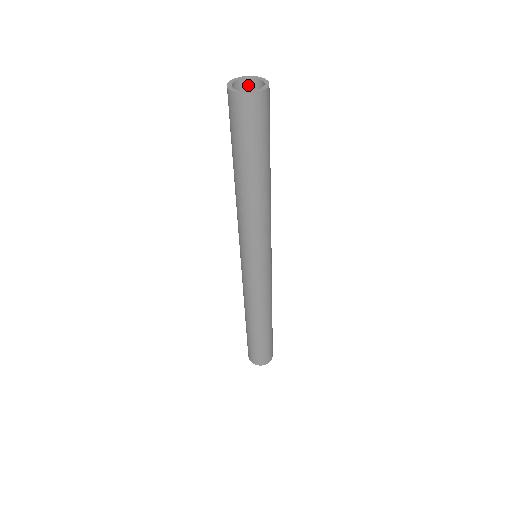
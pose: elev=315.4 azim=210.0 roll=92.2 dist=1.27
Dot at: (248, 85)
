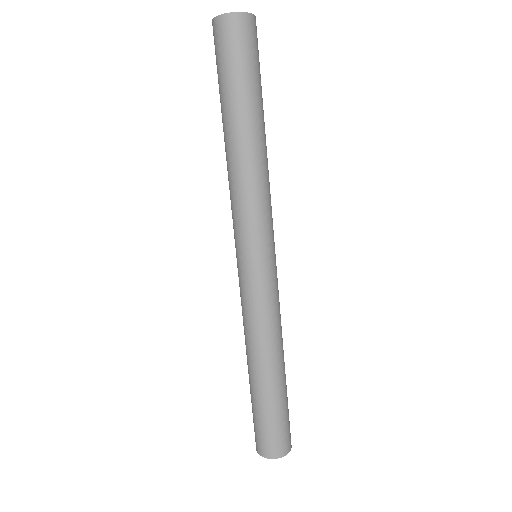
Dot at: occluded
